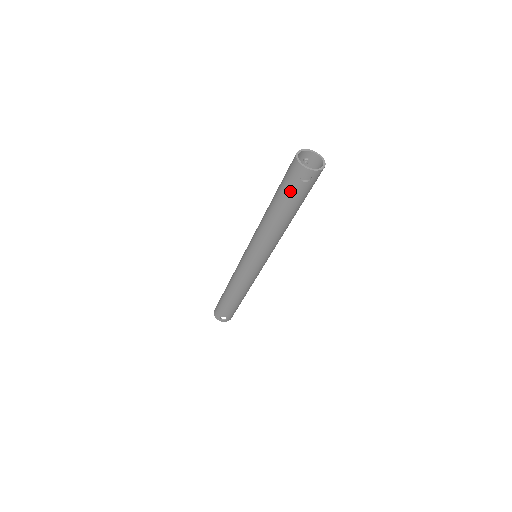
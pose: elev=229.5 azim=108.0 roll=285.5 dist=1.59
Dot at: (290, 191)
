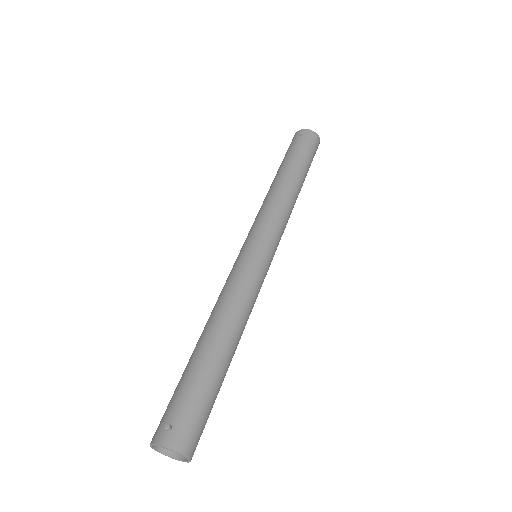
Dot at: occluded
